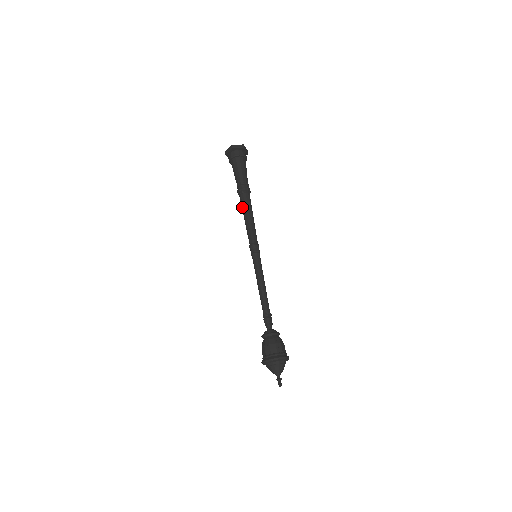
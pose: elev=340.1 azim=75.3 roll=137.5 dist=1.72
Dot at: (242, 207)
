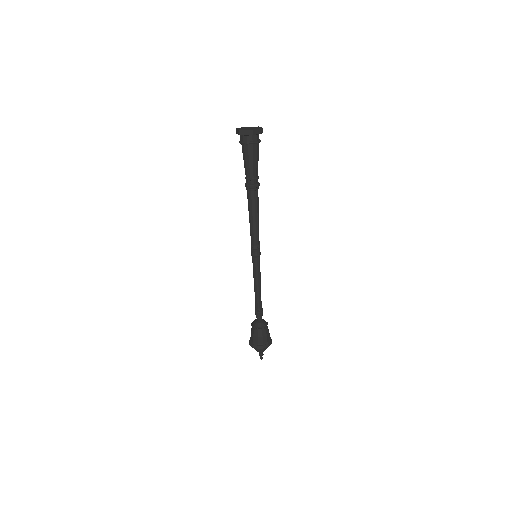
Dot at: occluded
